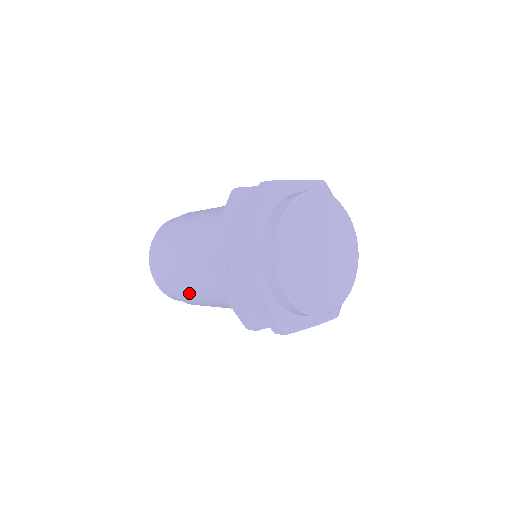
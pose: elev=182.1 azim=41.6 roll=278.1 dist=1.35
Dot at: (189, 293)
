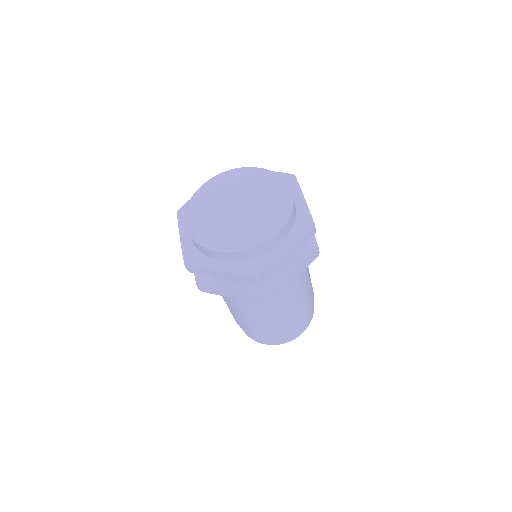
Dot at: occluded
